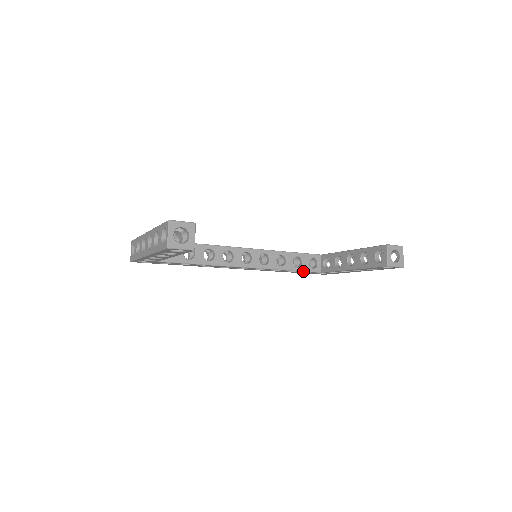
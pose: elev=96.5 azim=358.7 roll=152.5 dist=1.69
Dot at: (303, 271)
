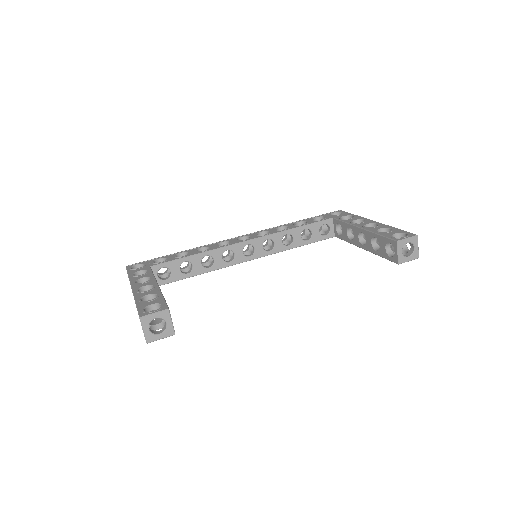
Dot at: (314, 242)
